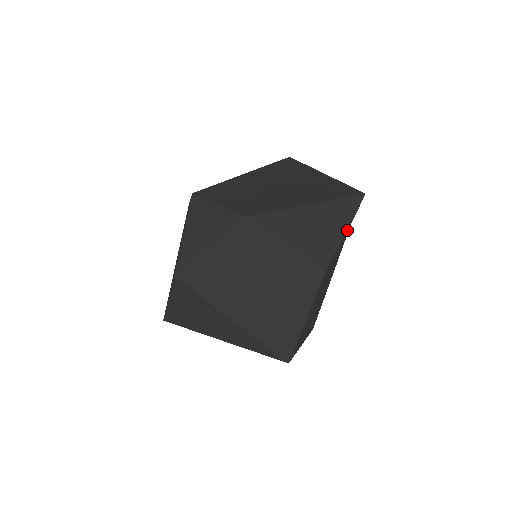
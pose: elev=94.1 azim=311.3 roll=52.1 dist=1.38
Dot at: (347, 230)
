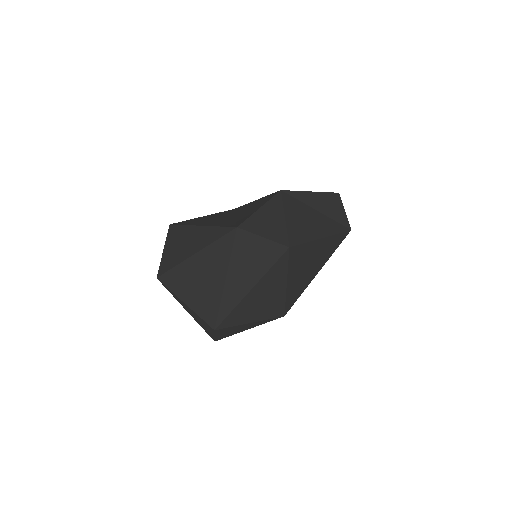
Dot at: (339, 224)
